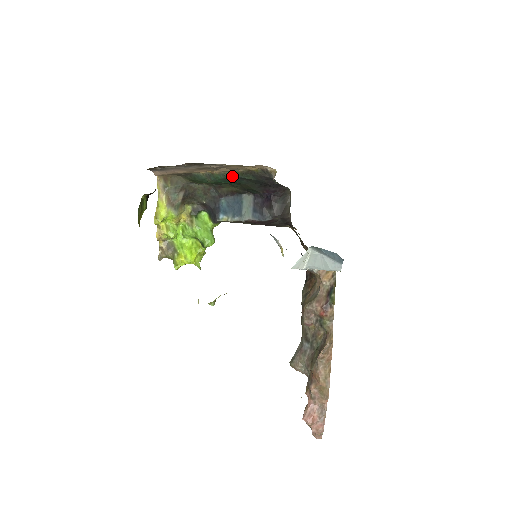
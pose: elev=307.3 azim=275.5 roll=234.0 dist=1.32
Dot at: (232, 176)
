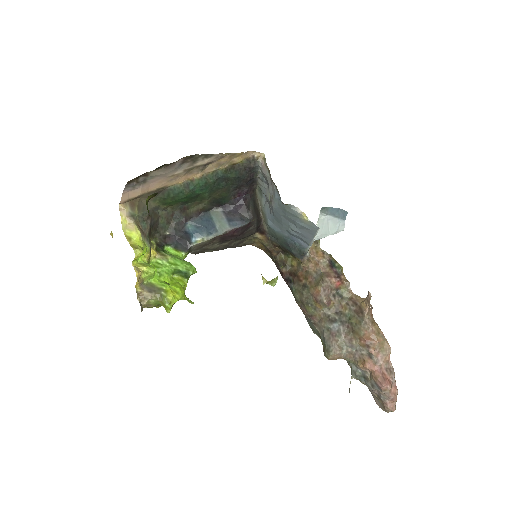
Dot at: (214, 177)
